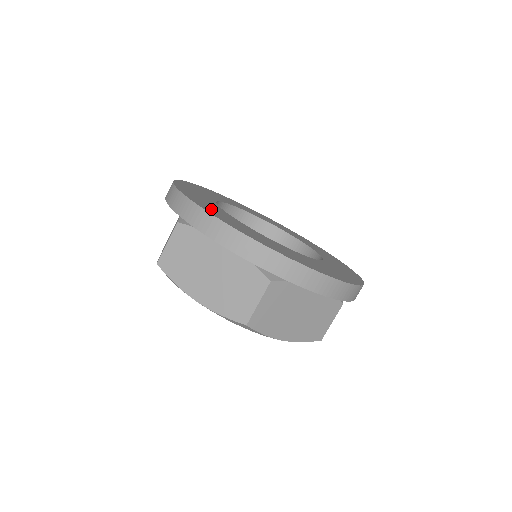
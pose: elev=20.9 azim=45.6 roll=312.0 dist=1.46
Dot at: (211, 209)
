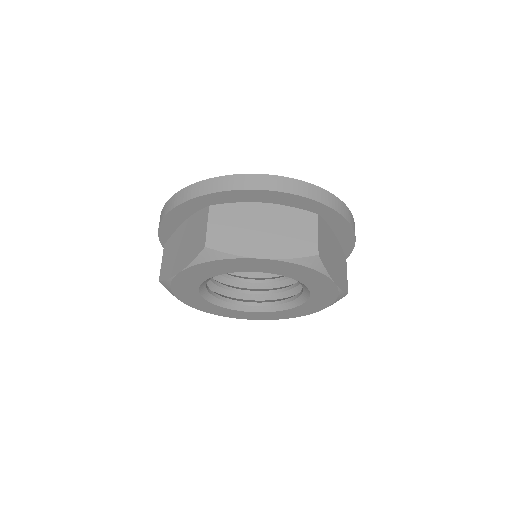
Dot at: occluded
